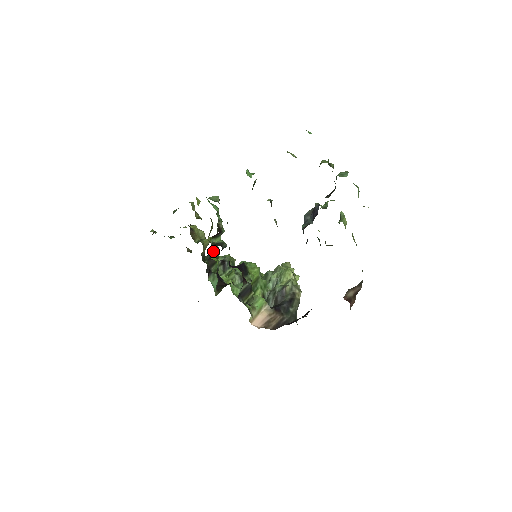
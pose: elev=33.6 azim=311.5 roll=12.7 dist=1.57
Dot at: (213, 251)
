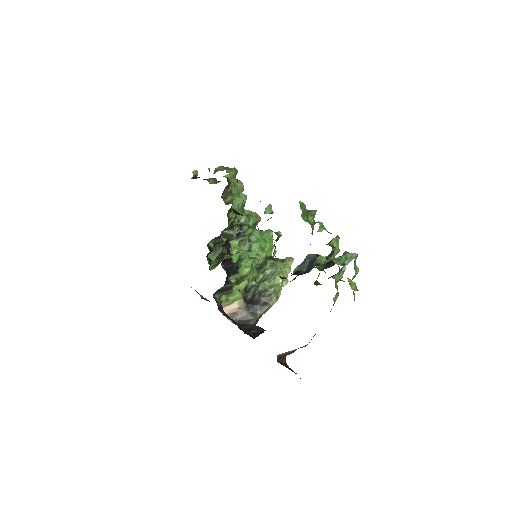
Dot at: occluded
